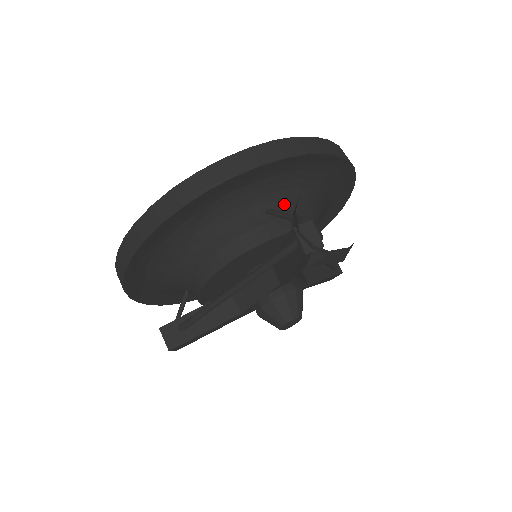
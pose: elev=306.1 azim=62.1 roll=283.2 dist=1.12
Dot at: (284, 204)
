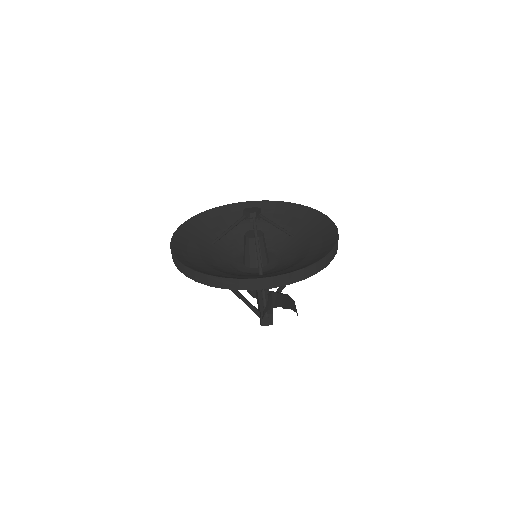
Dot at: occluded
